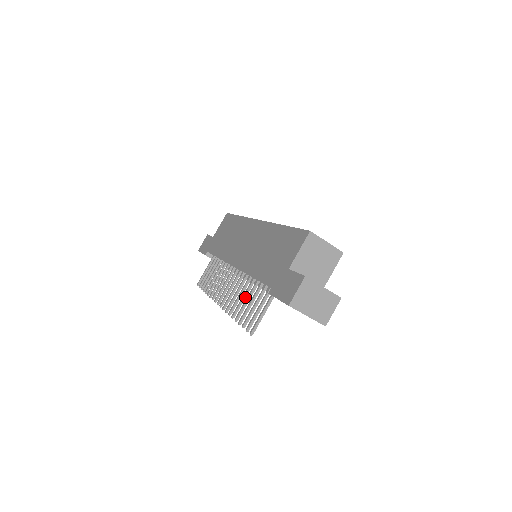
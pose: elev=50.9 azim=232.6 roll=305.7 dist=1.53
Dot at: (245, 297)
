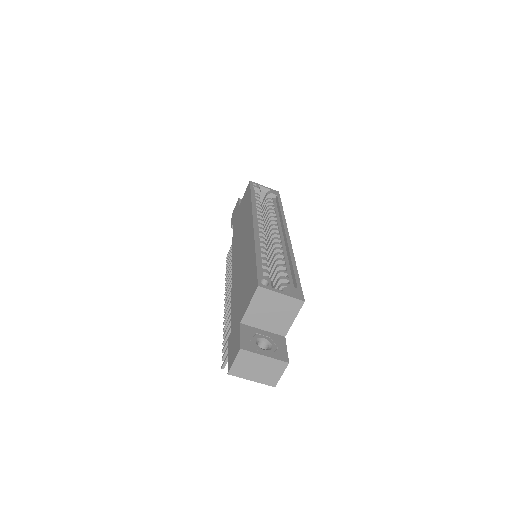
Dot at: occluded
